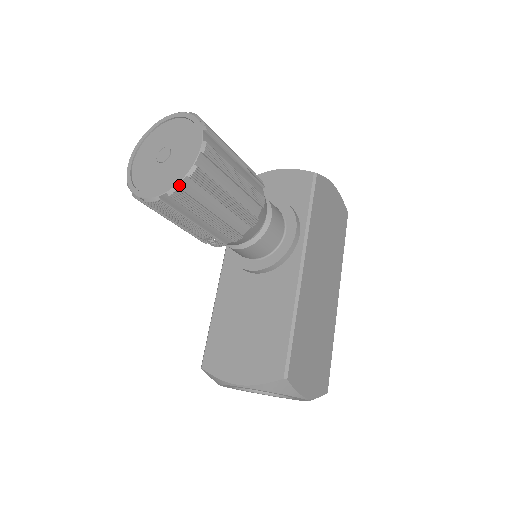
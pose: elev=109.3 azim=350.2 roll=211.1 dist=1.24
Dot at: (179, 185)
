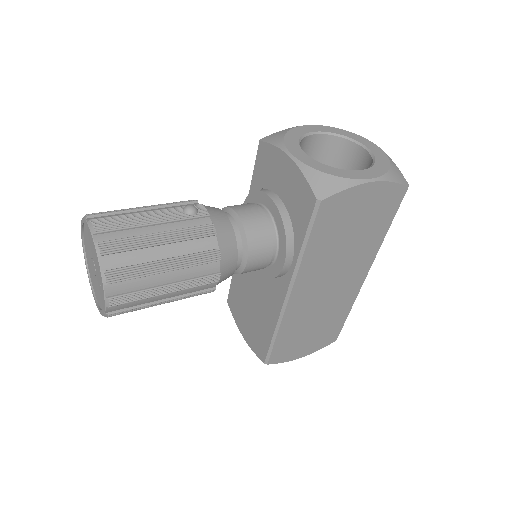
Dot at: occluded
